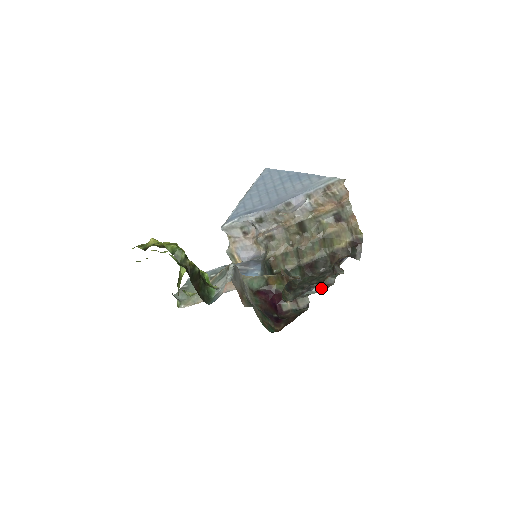
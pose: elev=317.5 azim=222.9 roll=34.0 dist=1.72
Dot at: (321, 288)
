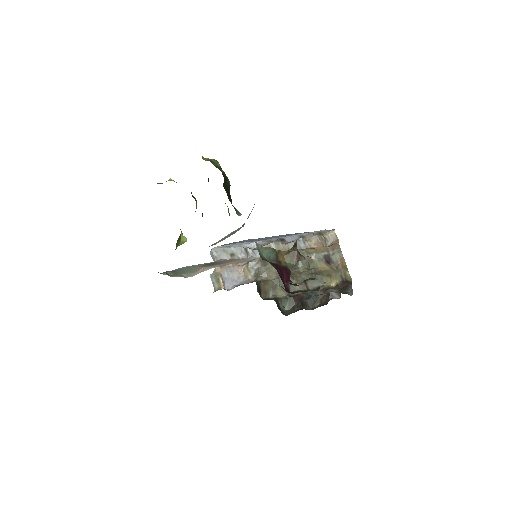
Dot at: occluded
